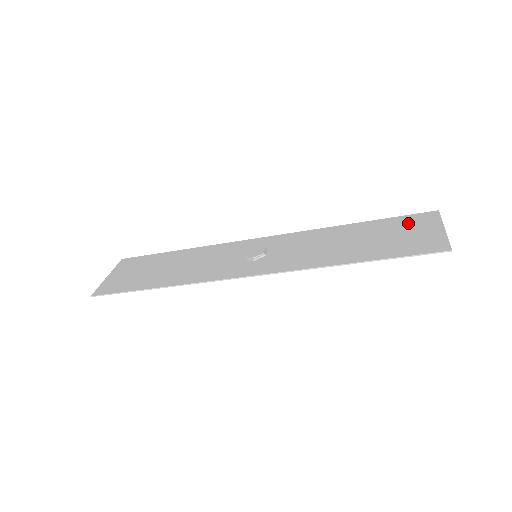
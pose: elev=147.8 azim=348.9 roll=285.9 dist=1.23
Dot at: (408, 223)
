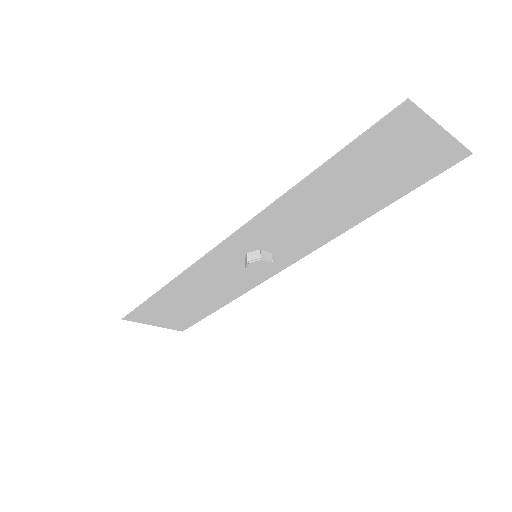
Dot at: (418, 167)
